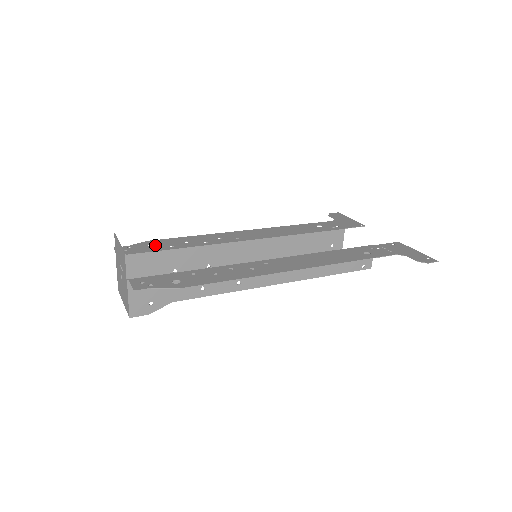
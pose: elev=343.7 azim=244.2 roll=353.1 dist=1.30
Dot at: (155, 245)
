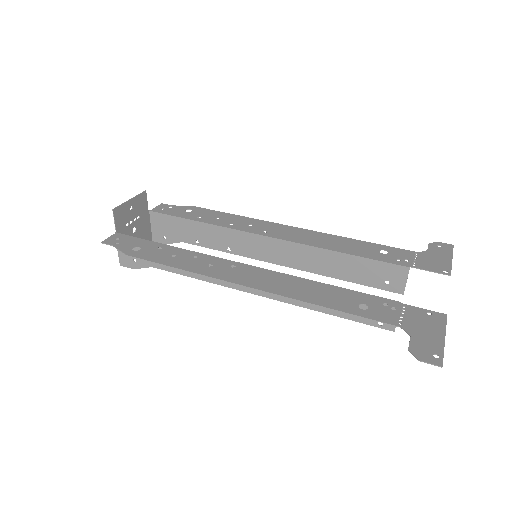
Dot at: (190, 212)
